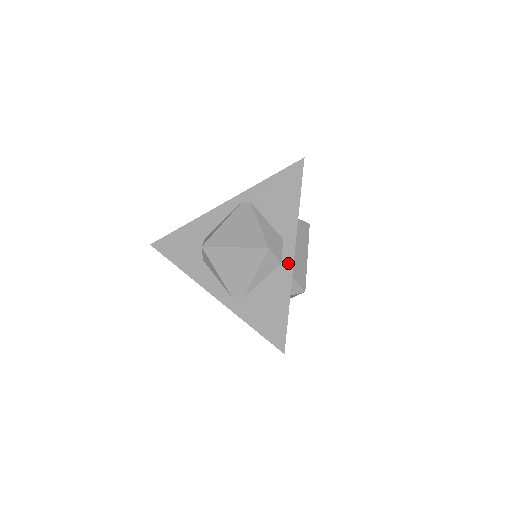
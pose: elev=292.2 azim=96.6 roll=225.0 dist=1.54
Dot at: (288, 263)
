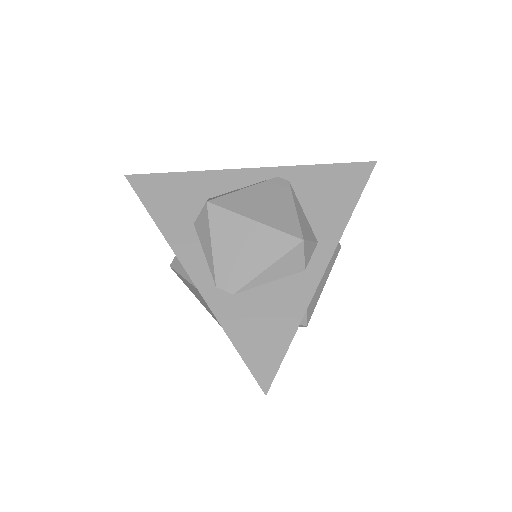
Dot at: (315, 274)
